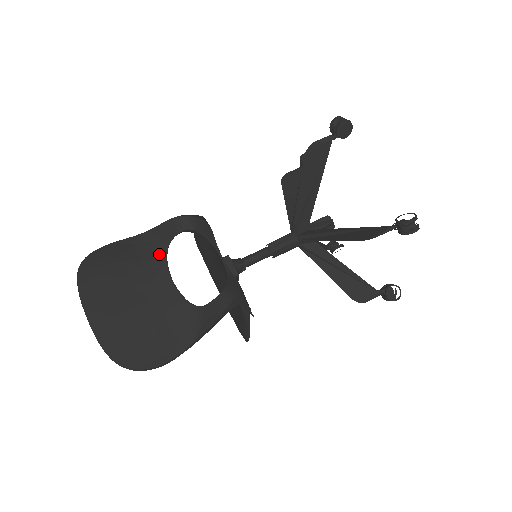
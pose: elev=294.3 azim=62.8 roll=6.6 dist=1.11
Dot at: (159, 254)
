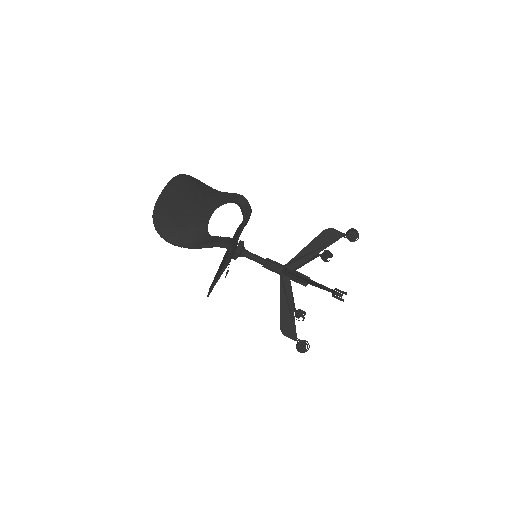
Dot at: (217, 203)
